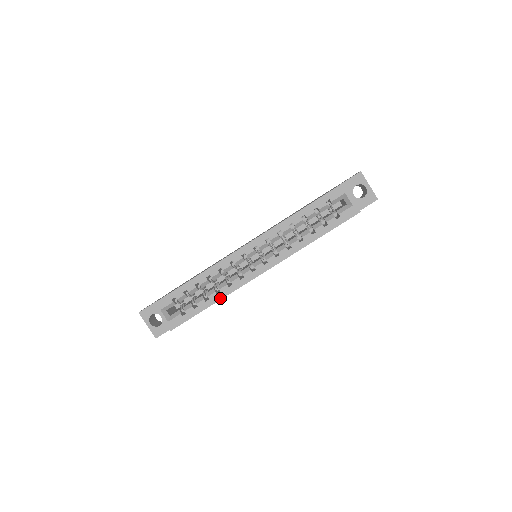
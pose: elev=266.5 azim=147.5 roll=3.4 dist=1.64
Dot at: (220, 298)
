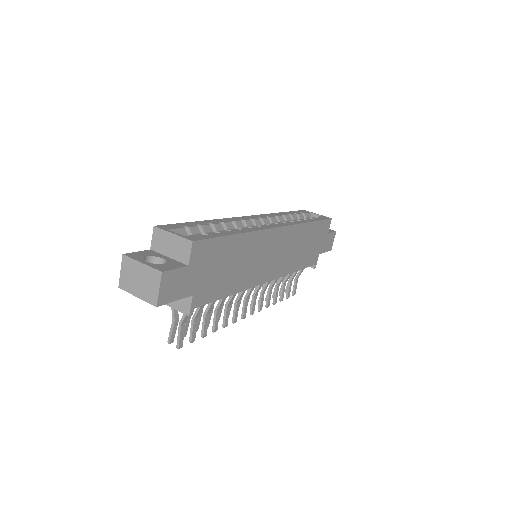
Dot at: (245, 232)
